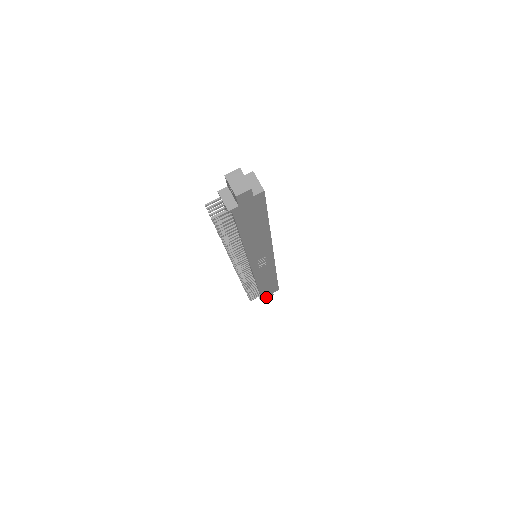
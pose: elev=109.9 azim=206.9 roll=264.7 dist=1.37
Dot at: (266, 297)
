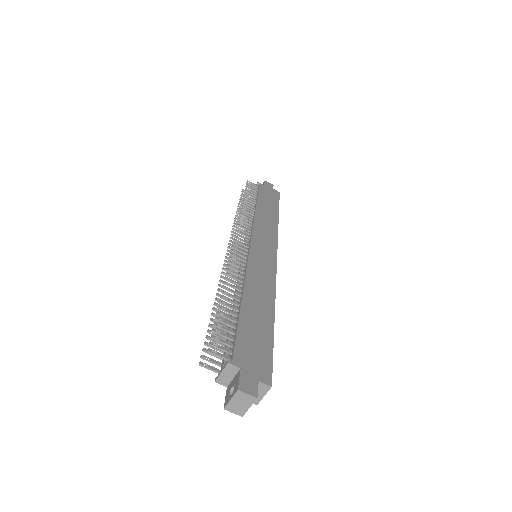
Dot at: occluded
